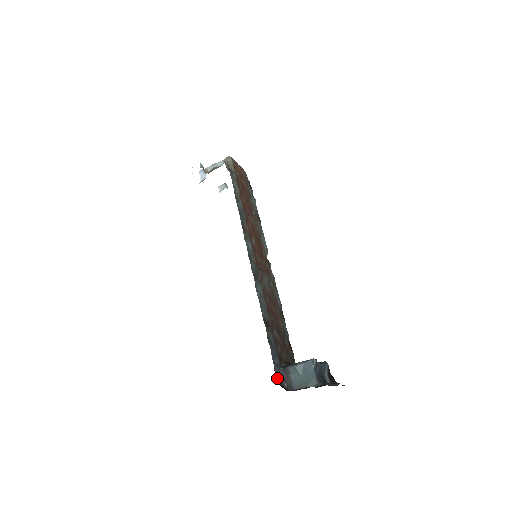
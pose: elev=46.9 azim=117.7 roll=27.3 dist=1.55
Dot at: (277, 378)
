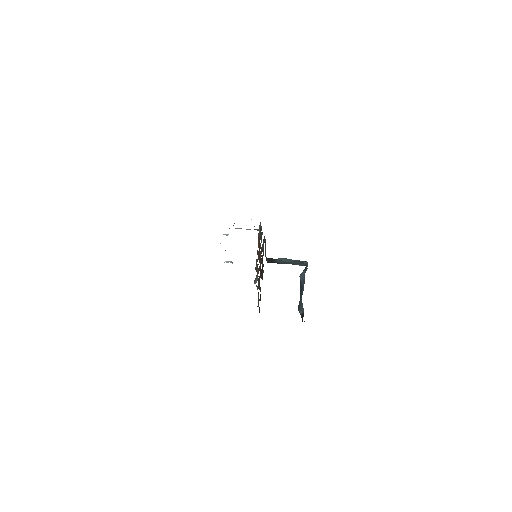
Dot at: occluded
